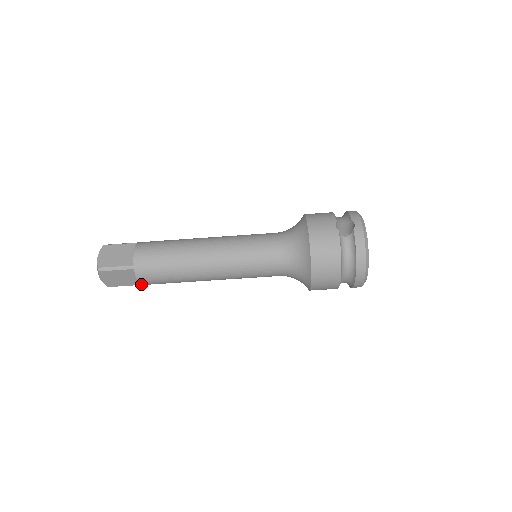
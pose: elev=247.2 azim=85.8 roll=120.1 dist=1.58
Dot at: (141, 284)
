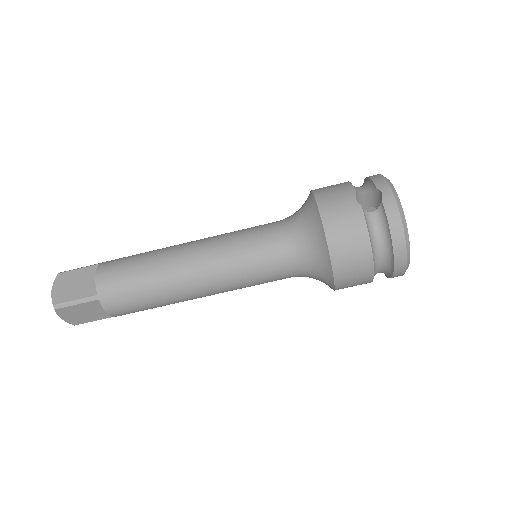
Dot at: (114, 316)
